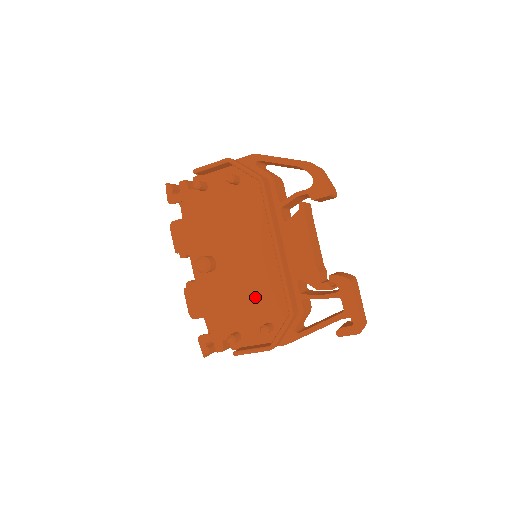
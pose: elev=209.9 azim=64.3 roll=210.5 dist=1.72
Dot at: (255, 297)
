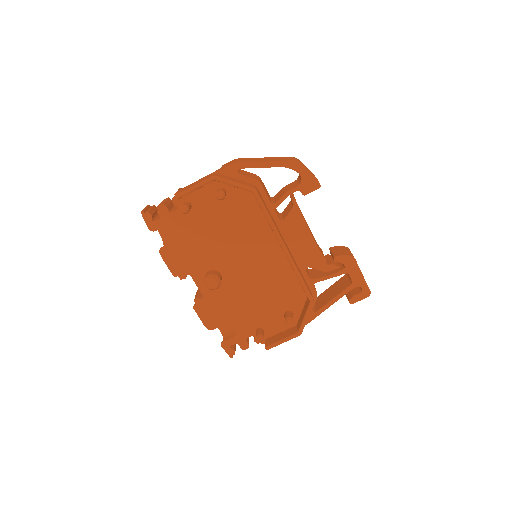
Dot at: (269, 294)
